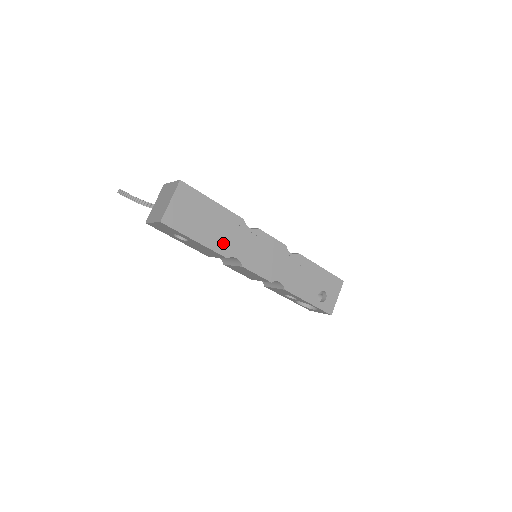
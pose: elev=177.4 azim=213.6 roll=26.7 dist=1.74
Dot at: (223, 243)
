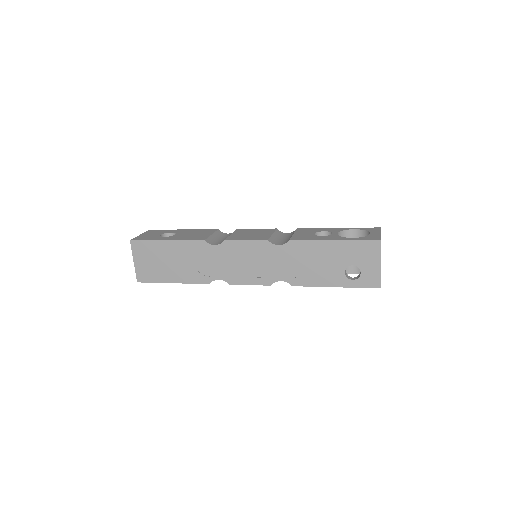
Dot at: (198, 272)
